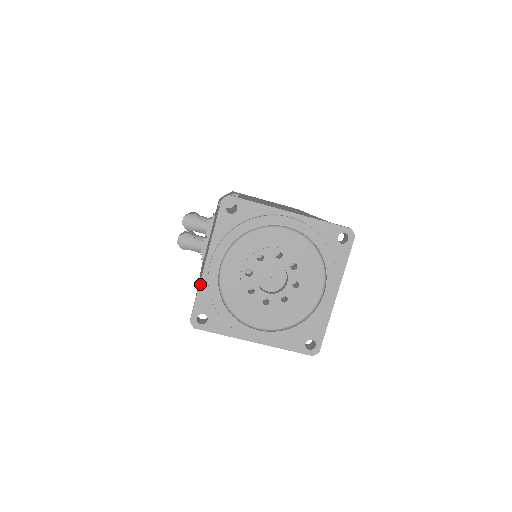
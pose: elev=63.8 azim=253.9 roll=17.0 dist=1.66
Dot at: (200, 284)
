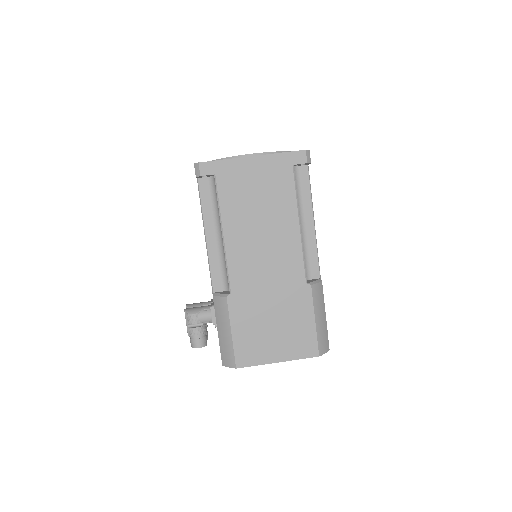
Dot at: occluded
